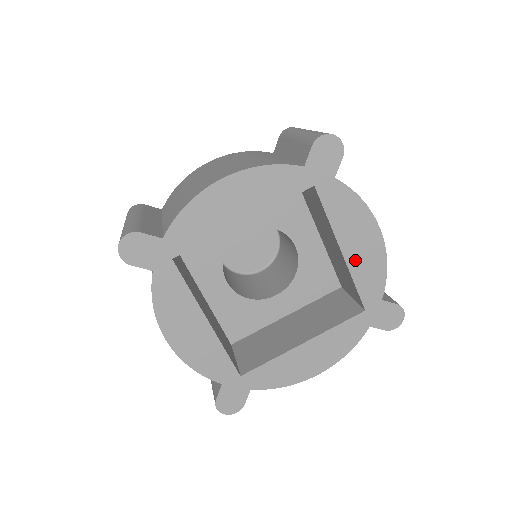
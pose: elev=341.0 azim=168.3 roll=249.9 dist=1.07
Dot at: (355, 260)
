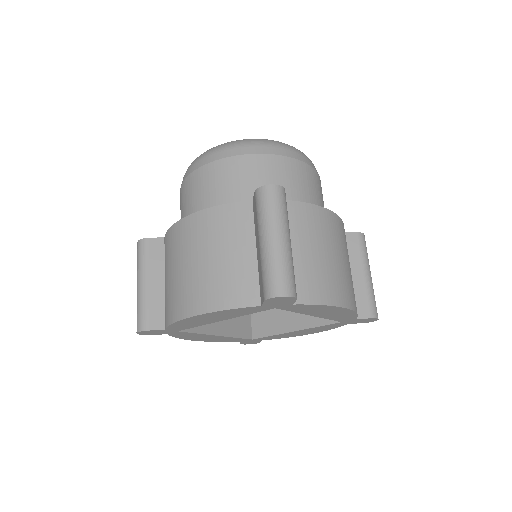
Dot at: (326, 316)
